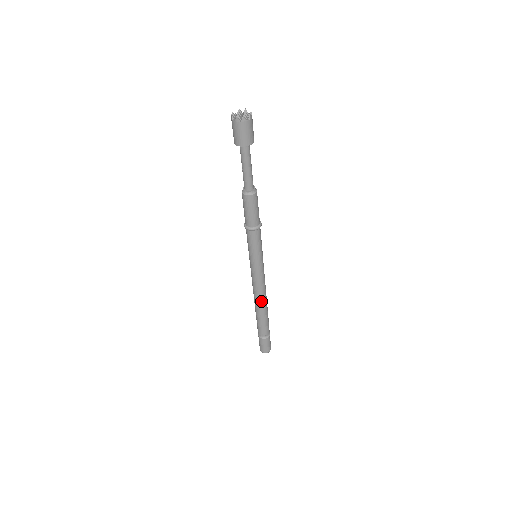
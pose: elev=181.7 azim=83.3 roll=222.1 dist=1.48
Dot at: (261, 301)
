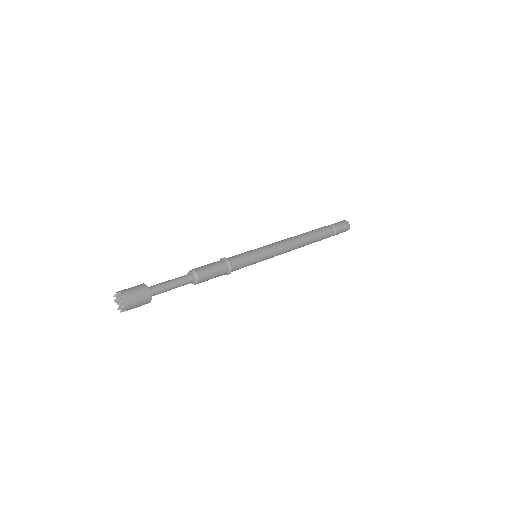
Dot at: occluded
